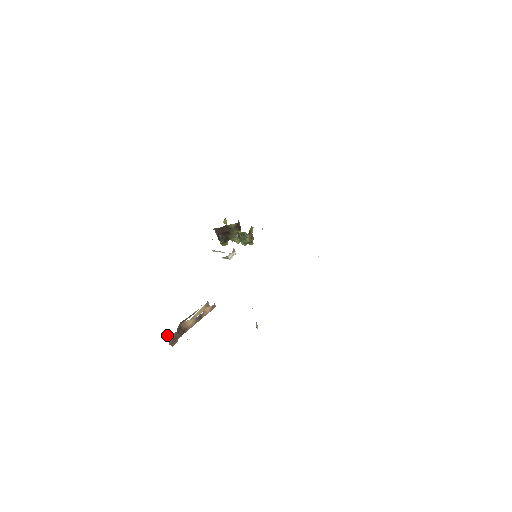
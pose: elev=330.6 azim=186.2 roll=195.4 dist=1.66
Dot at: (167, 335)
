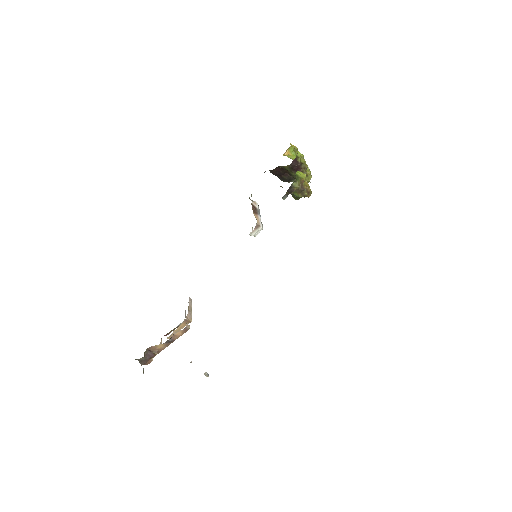
Dot at: (135, 359)
